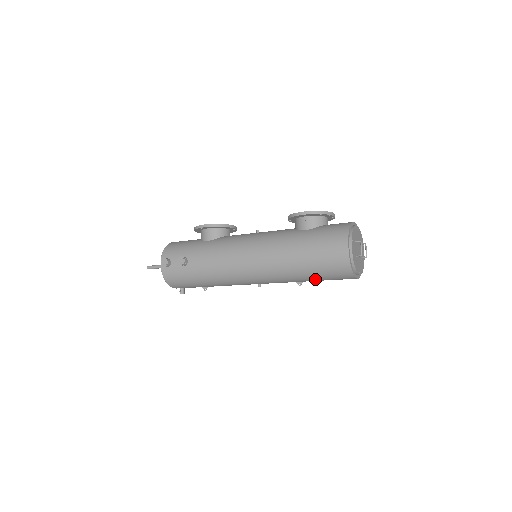
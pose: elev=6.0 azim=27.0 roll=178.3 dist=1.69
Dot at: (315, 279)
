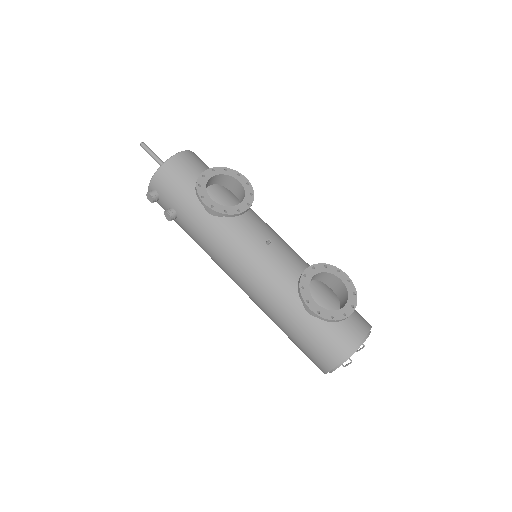
Dot at: occluded
